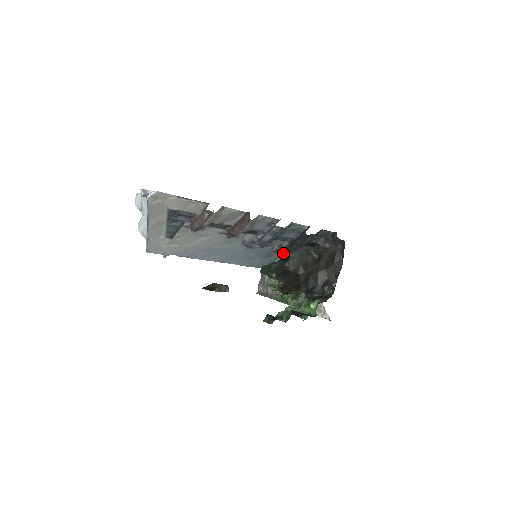
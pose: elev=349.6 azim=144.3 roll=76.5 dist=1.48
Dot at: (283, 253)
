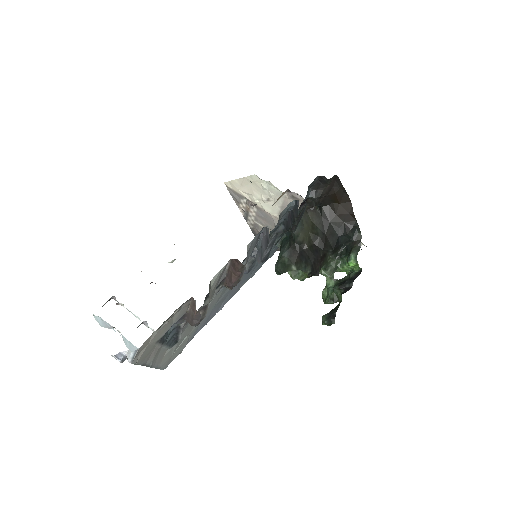
Dot at: occluded
